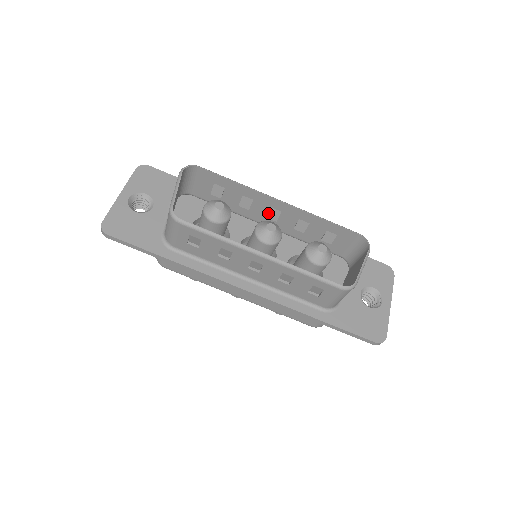
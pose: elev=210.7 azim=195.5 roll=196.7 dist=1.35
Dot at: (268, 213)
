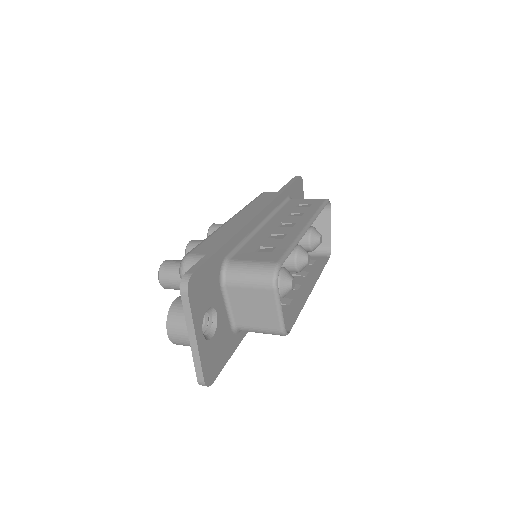
Dot at: occluded
